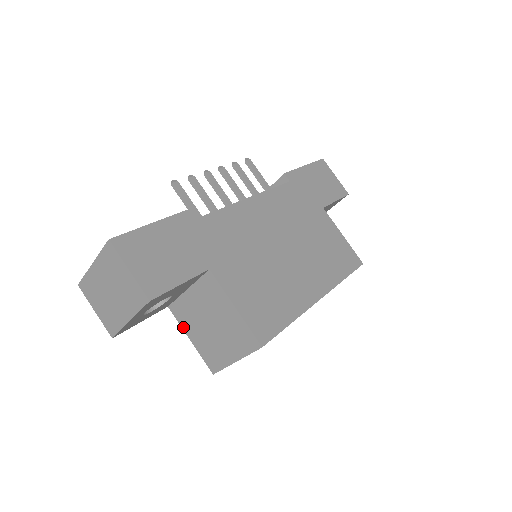
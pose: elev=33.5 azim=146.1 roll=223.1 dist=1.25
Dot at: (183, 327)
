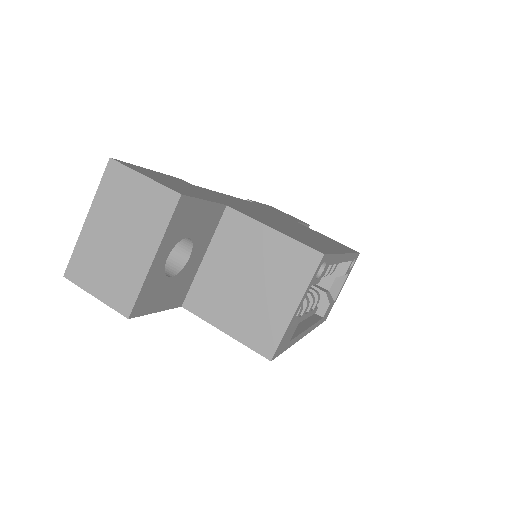
Dot at: (210, 320)
